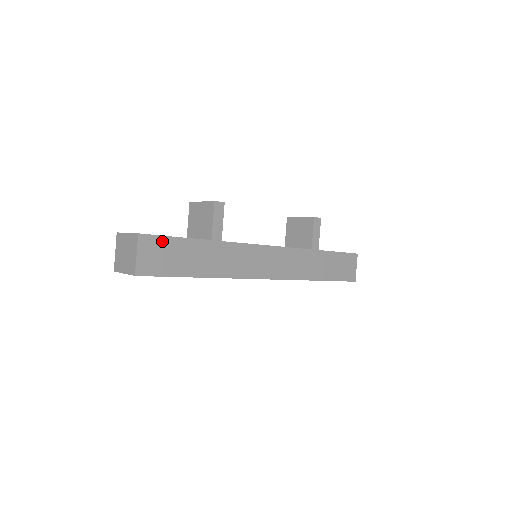
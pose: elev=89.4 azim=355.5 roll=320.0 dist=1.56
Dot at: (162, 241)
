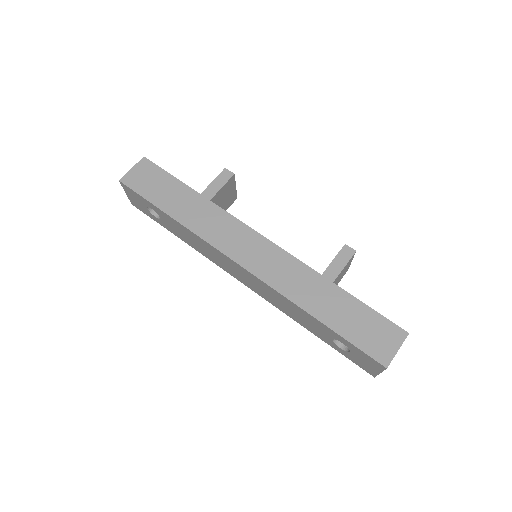
Dot at: (158, 171)
